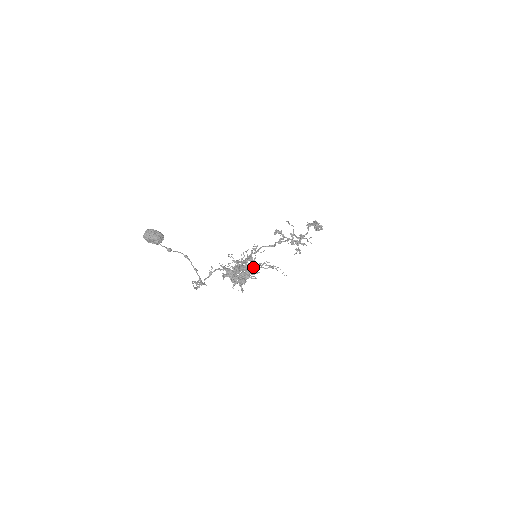
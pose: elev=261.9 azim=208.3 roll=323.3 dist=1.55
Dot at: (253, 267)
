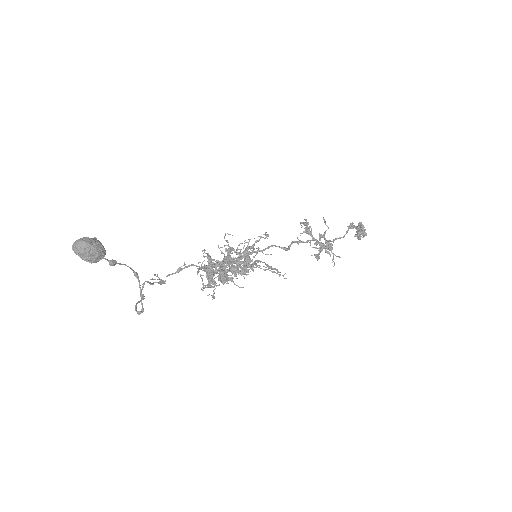
Dot at: (246, 266)
